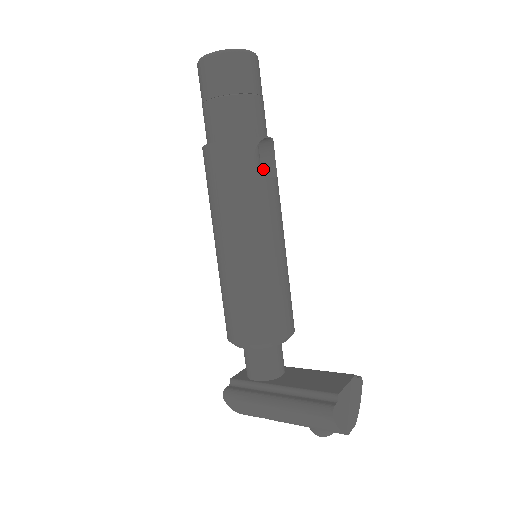
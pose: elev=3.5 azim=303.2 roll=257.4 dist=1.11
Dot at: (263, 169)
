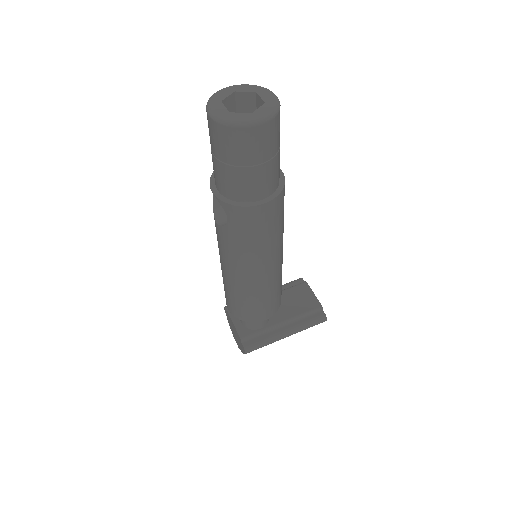
Dot at: occluded
